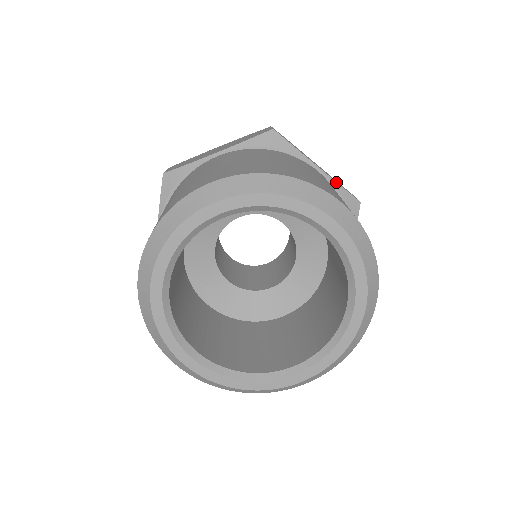
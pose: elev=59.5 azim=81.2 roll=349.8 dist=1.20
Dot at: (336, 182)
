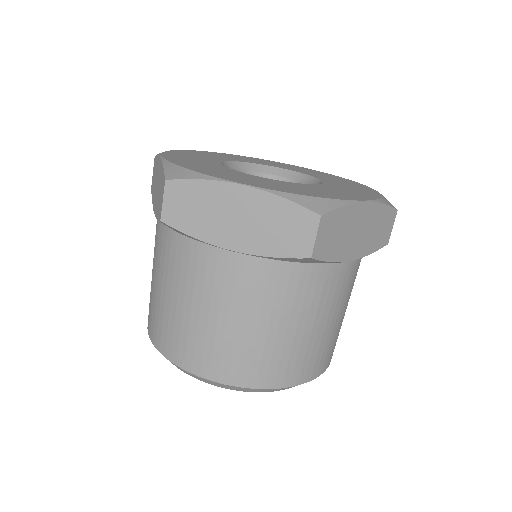
Dot at: occluded
